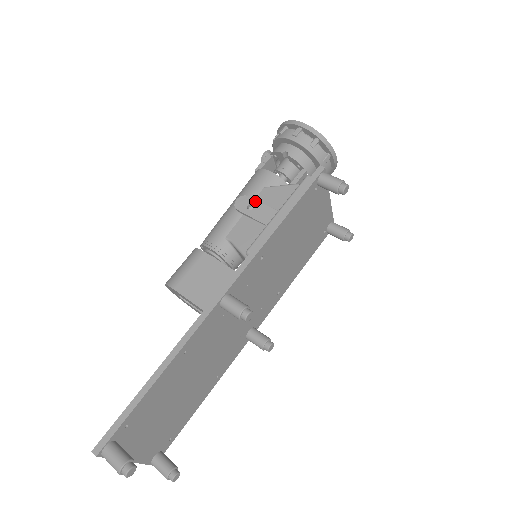
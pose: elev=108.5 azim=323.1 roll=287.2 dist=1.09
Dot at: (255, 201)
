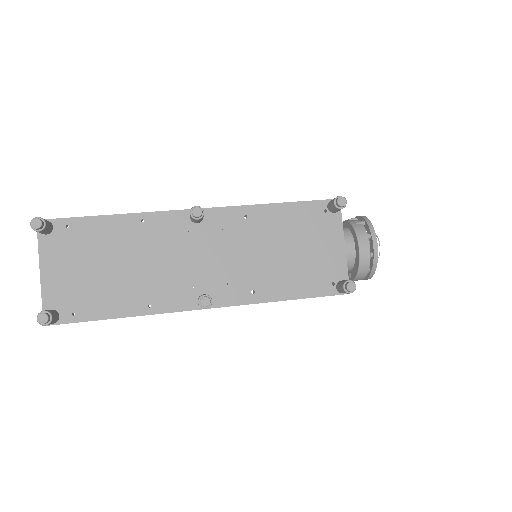
Dot at: occluded
